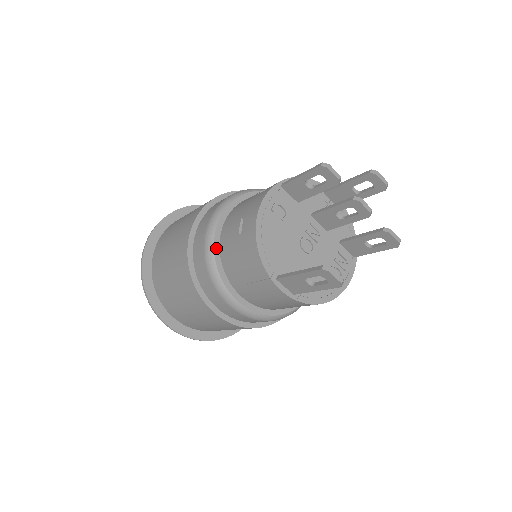
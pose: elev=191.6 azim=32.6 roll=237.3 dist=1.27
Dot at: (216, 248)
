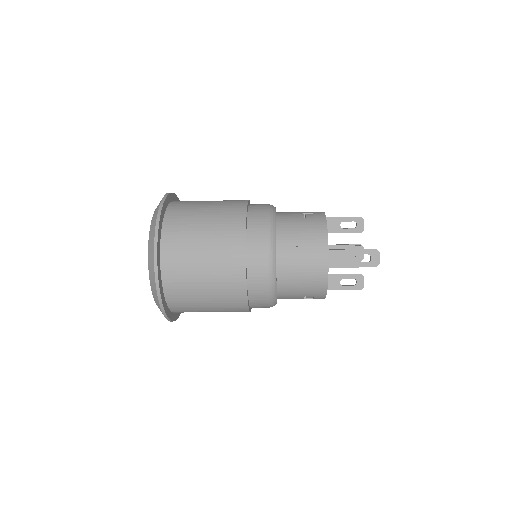
Dot at: (276, 218)
